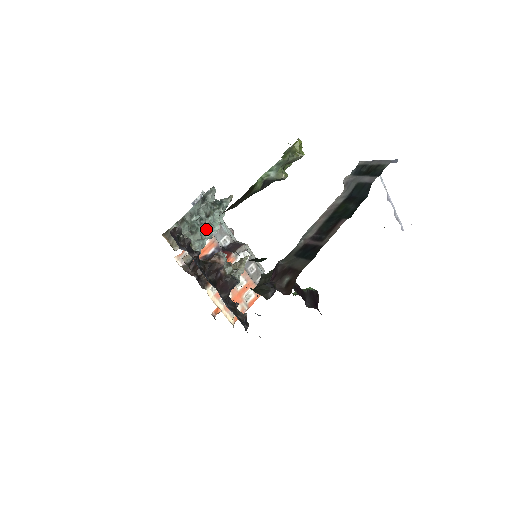
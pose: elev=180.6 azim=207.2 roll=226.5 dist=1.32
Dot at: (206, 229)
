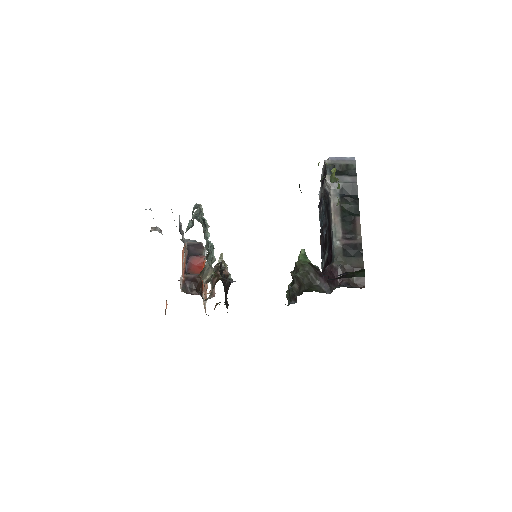
Dot at: (213, 250)
